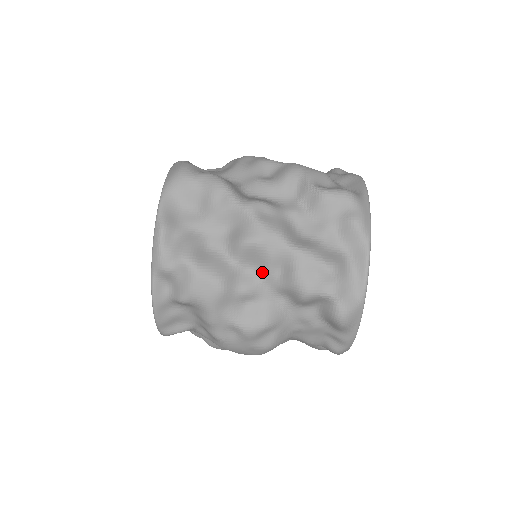
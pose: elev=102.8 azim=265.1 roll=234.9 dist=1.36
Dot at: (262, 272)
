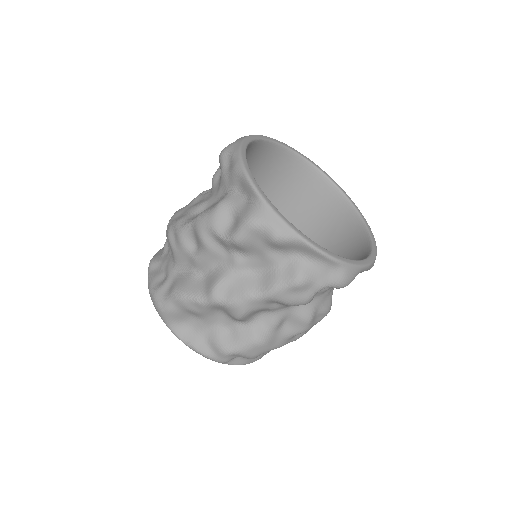
Dot at: (269, 311)
